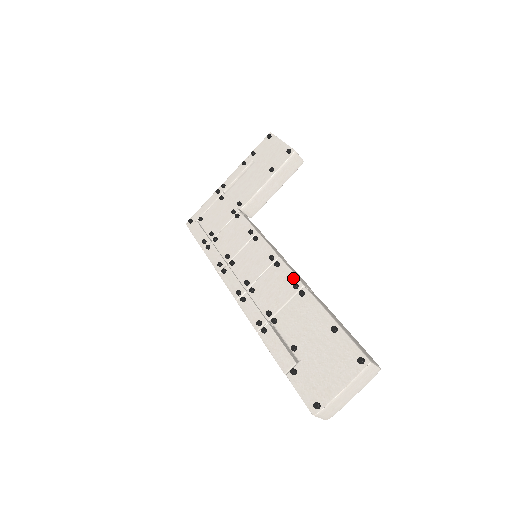
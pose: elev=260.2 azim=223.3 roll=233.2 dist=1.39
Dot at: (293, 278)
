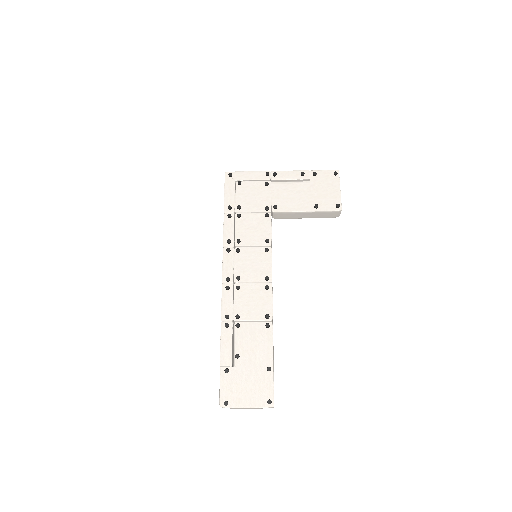
Dot at: (270, 308)
